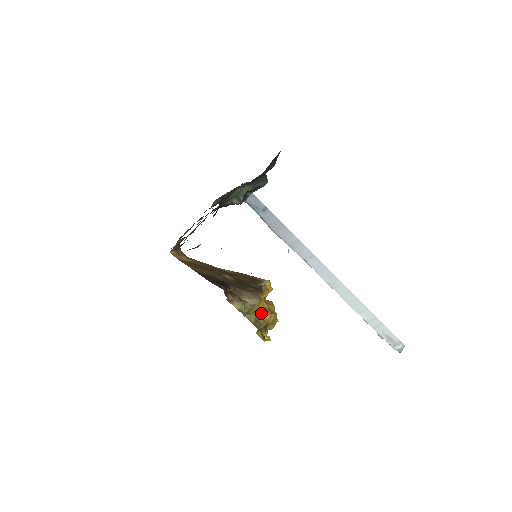
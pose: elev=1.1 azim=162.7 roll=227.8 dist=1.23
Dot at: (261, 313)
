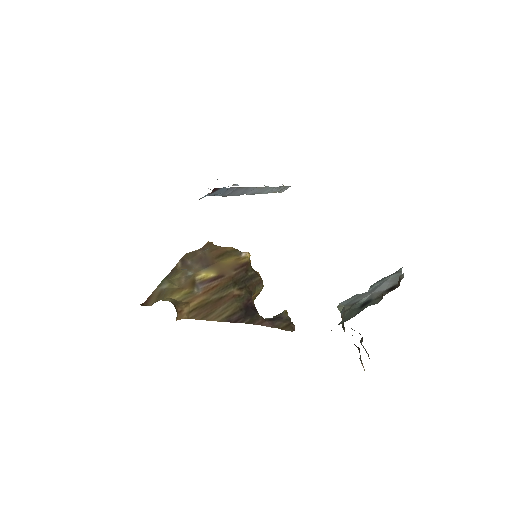
Dot at: occluded
